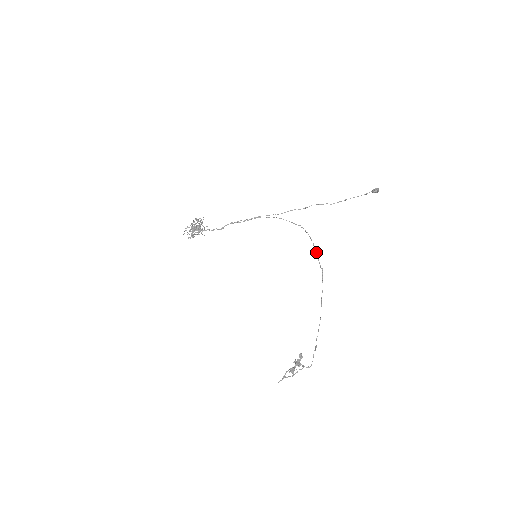
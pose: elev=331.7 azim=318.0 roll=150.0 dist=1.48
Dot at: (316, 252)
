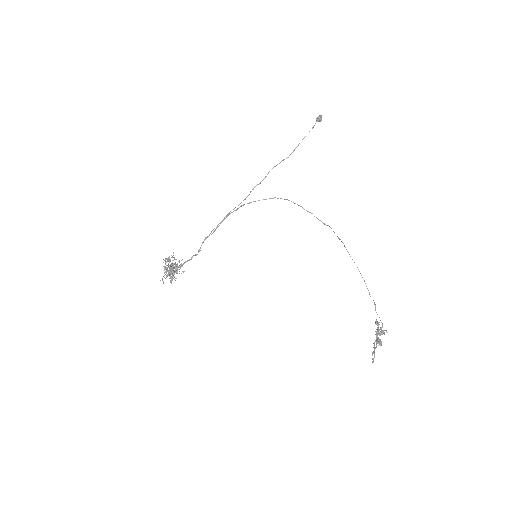
Dot at: (311, 213)
